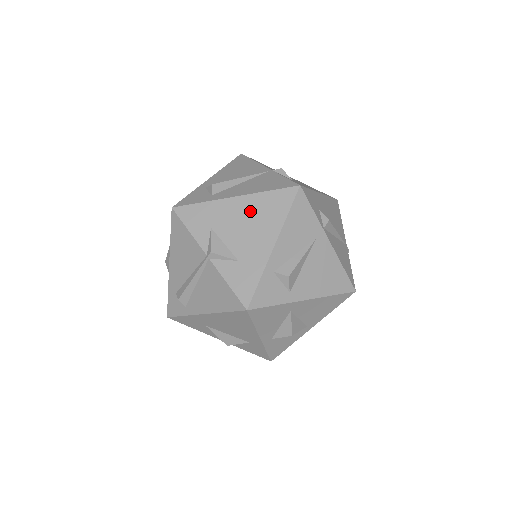
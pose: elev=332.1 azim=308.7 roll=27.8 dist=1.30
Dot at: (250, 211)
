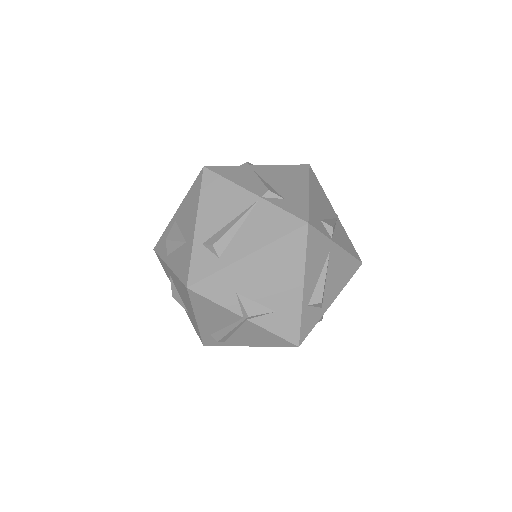
Dot at: (268, 264)
